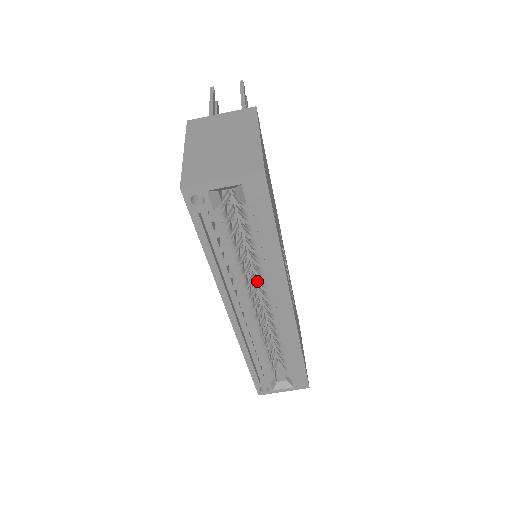
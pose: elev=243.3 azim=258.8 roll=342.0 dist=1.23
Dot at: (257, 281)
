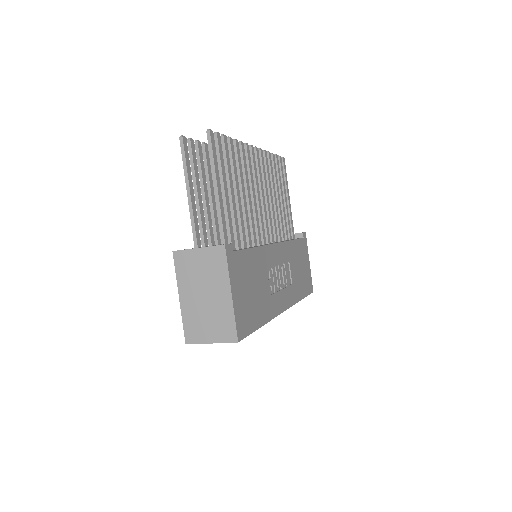
Dot at: occluded
